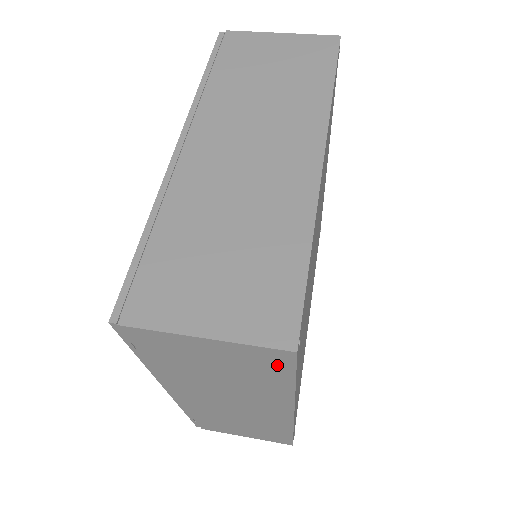
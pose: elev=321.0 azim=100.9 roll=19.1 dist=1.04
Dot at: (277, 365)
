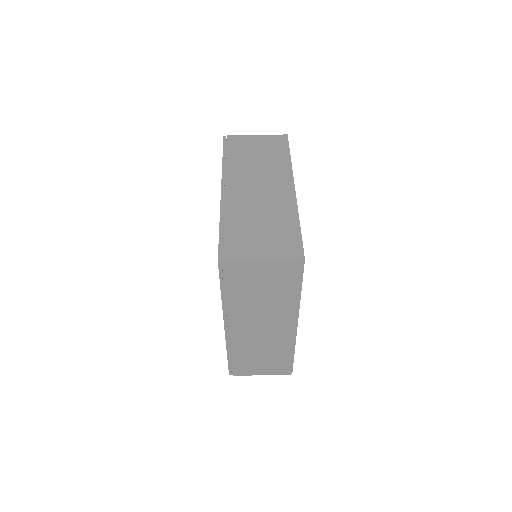
Dot at: (294, 274)
